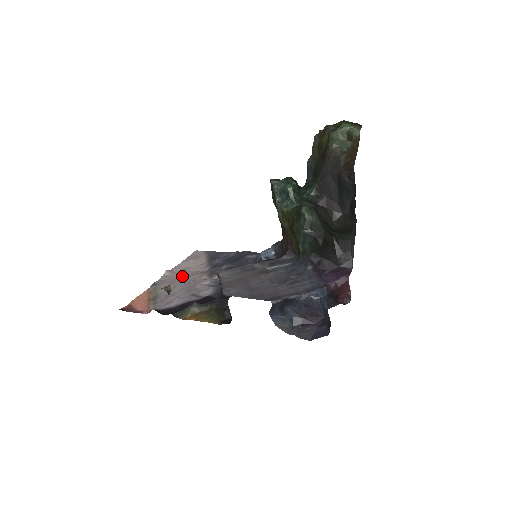
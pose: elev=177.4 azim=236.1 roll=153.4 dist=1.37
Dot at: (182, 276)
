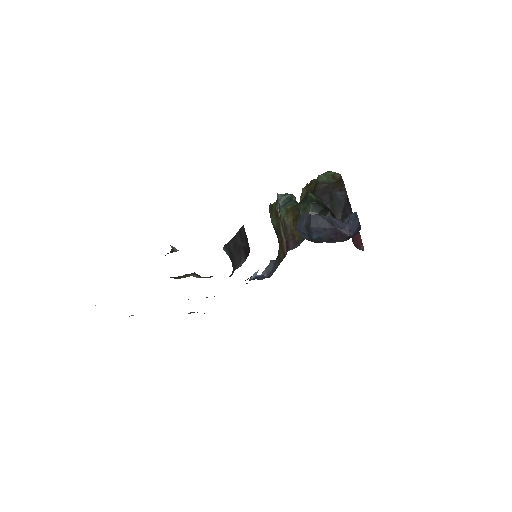
Dot at: occluded
